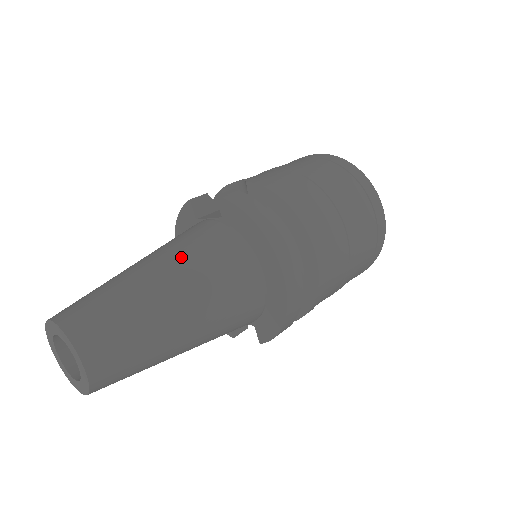
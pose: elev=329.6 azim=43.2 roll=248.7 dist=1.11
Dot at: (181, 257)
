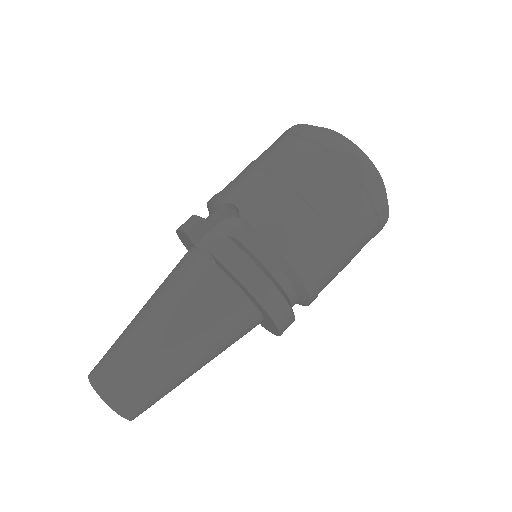
Dot at: (184, 318)
